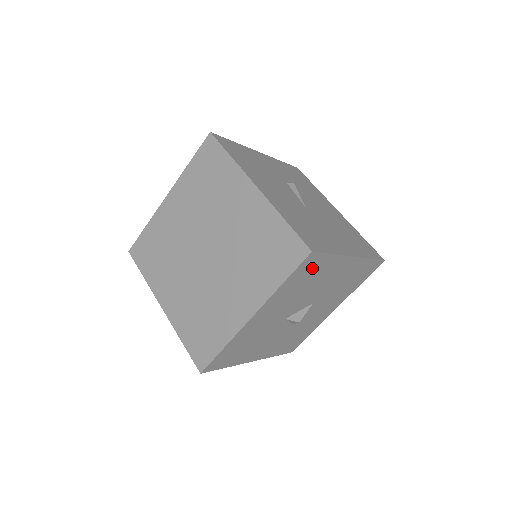
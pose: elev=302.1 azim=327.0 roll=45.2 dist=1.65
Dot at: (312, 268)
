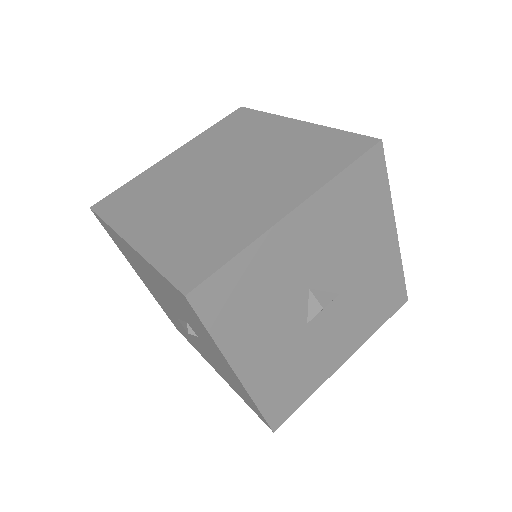
Dot at: (369, 185)
